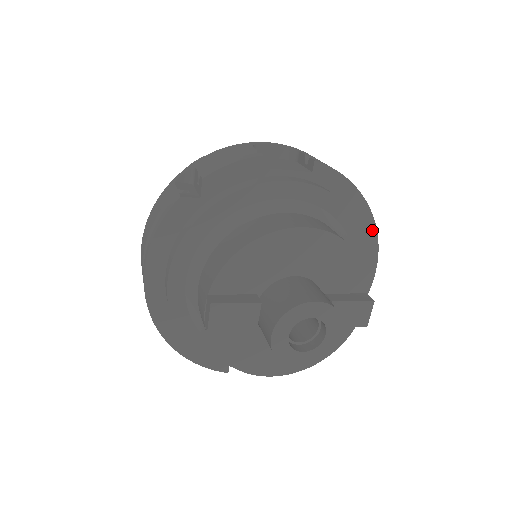
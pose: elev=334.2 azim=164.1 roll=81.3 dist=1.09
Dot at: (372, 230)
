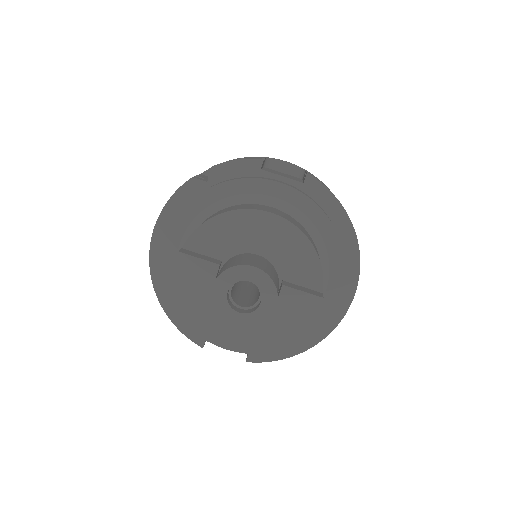
Dot at: (355, 251)
